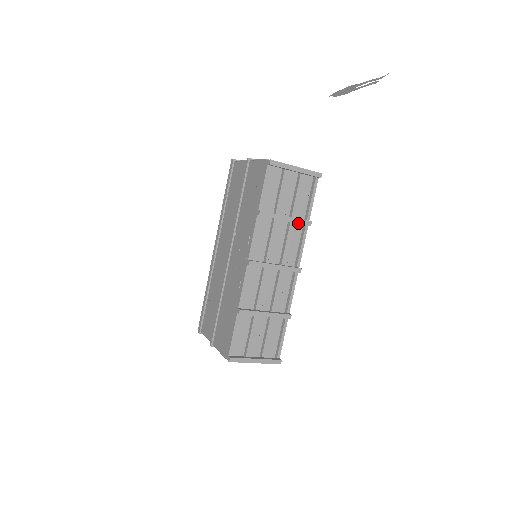
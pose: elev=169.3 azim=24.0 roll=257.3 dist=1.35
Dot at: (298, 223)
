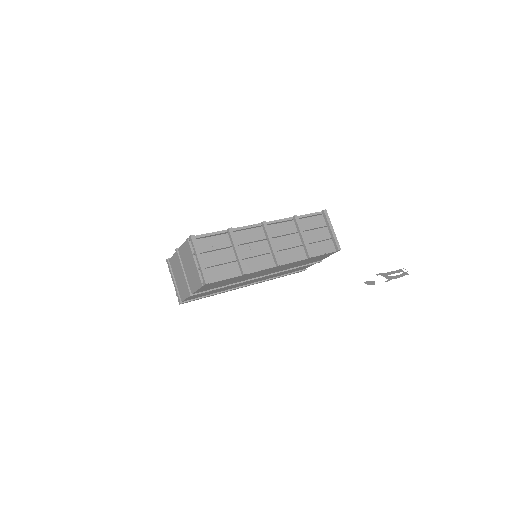
Dot at: (306, 247)
